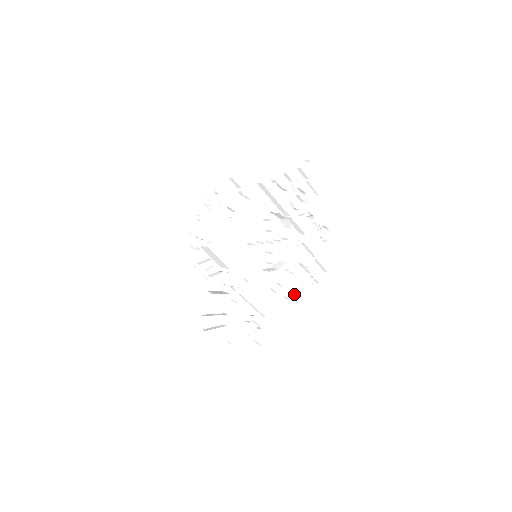
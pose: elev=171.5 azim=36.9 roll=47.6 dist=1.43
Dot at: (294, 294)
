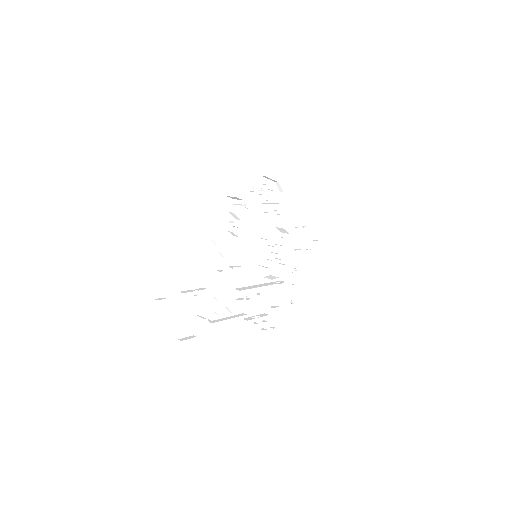
Dot at: (249, 317)
